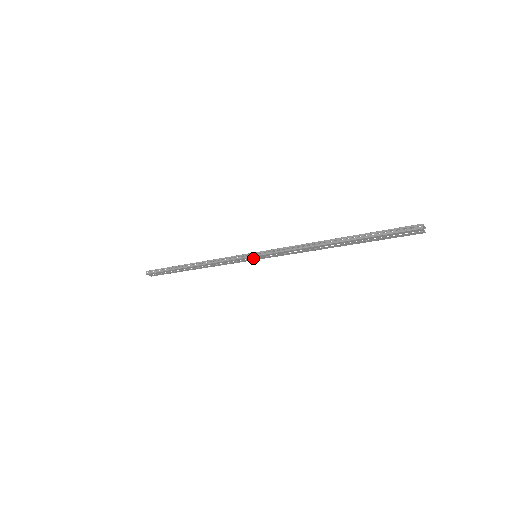
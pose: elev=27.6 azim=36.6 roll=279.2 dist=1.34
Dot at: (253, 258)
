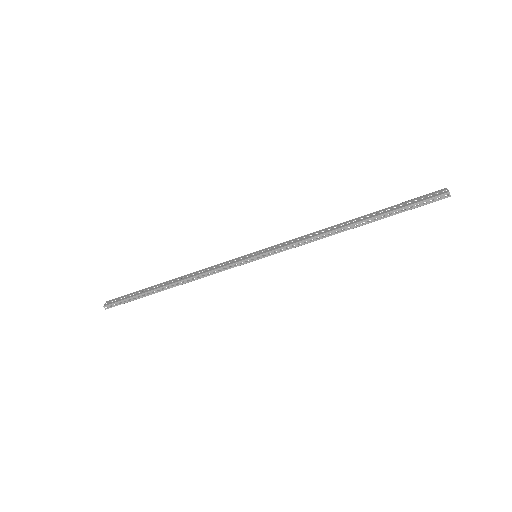
Dot at: (253, 258)
